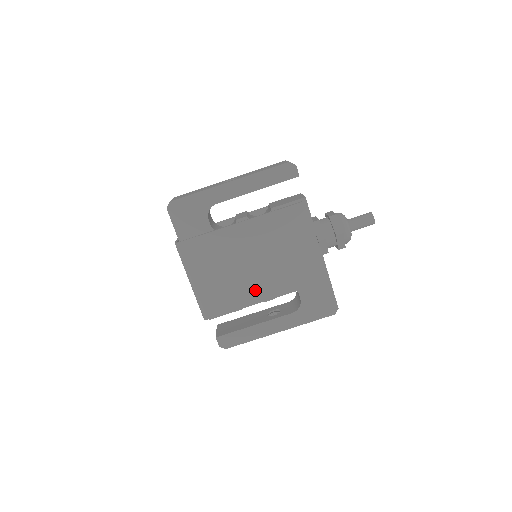
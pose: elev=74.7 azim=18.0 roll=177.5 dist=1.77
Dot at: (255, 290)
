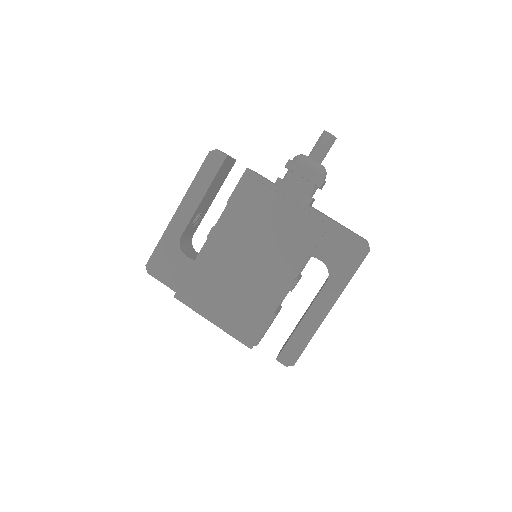
Dot at: (271, 286)
